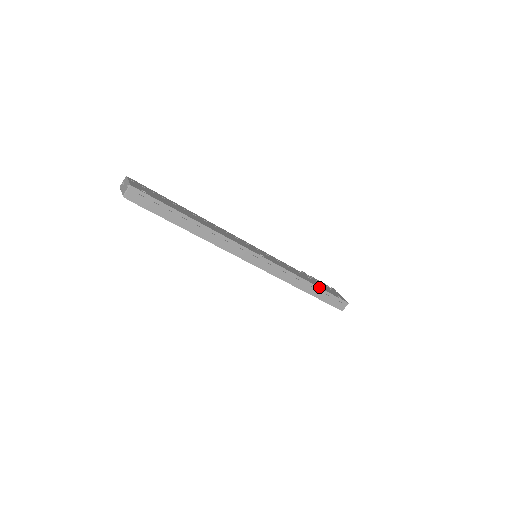
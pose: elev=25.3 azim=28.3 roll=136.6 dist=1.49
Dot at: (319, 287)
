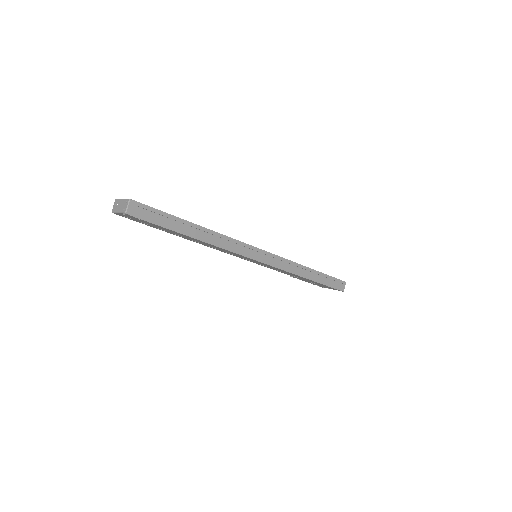
Dot at: (319, 272)
